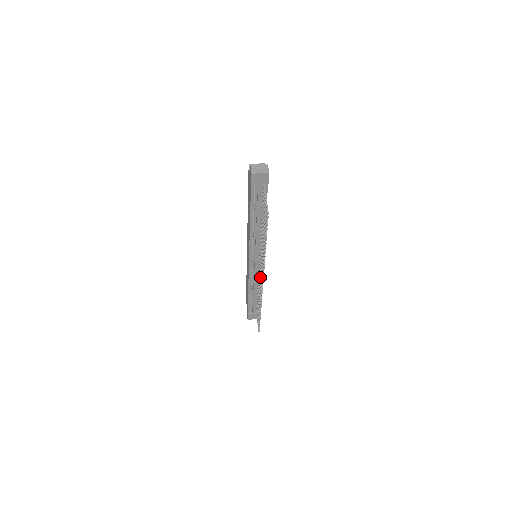
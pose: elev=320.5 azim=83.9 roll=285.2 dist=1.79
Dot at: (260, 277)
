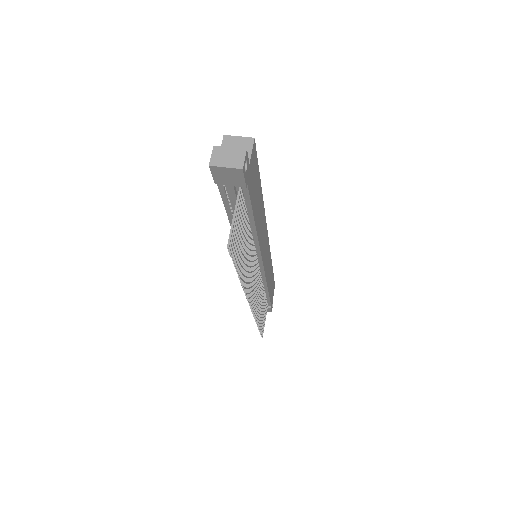
Dot at: occluded
